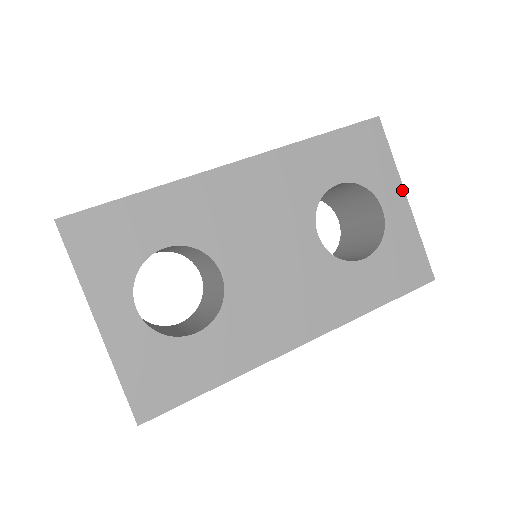
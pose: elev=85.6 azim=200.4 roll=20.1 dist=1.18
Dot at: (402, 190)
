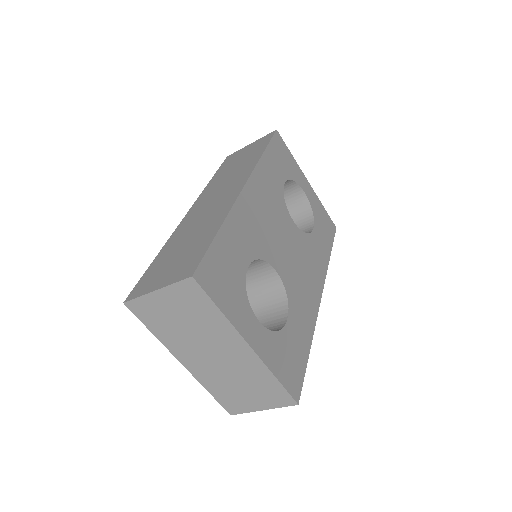
Dot at: (304, 176)
